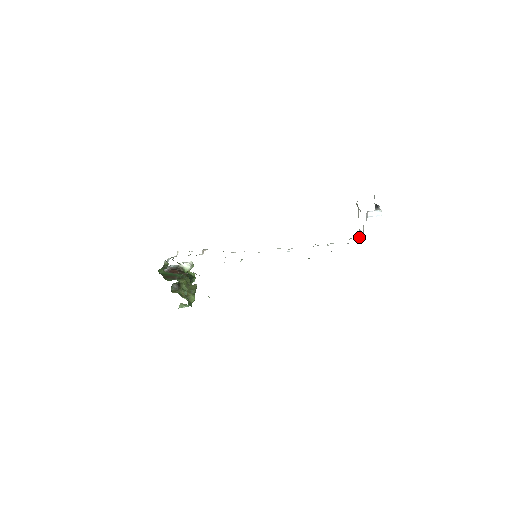
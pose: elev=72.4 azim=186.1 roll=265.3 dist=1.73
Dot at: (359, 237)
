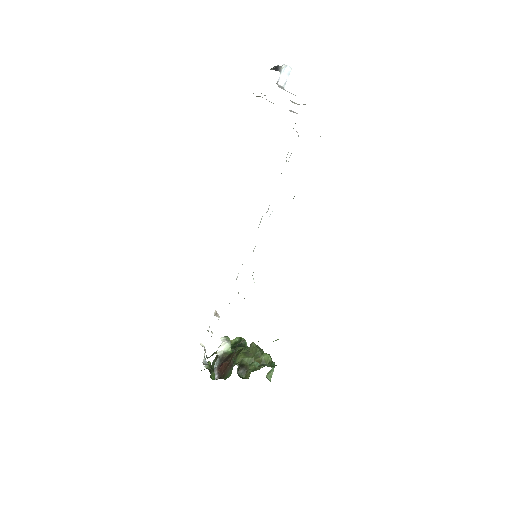
Dot at: occluded
